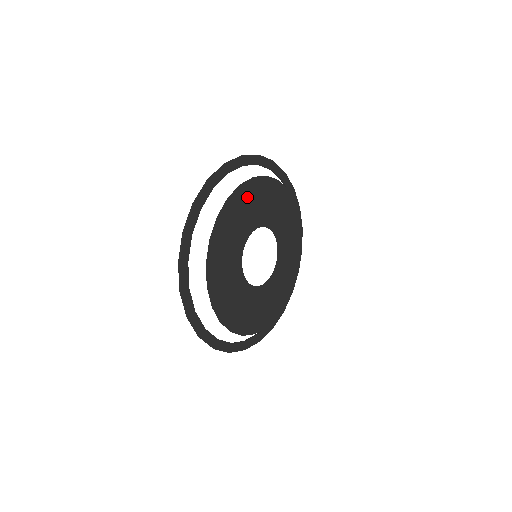
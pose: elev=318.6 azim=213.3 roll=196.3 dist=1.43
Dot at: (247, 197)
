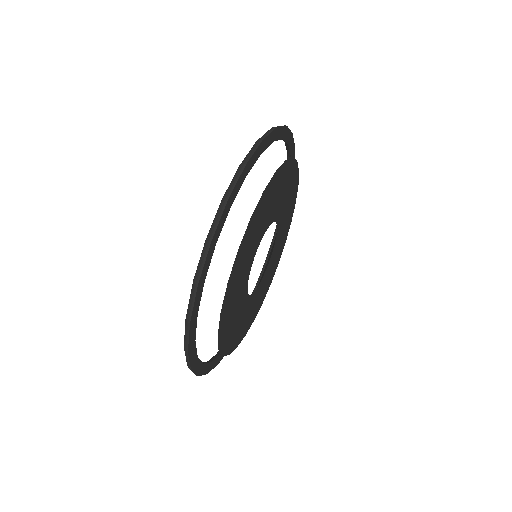
Dot at: (282, 179)
